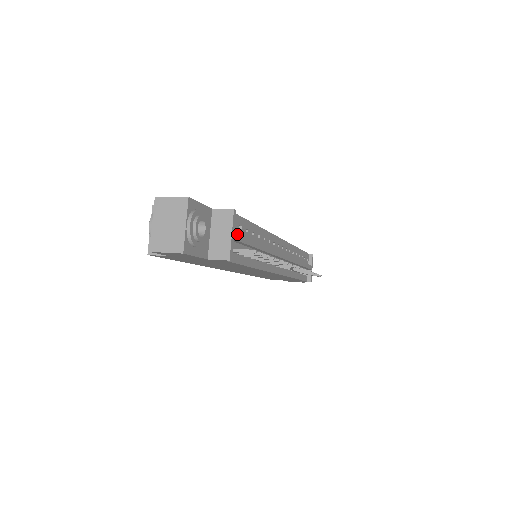
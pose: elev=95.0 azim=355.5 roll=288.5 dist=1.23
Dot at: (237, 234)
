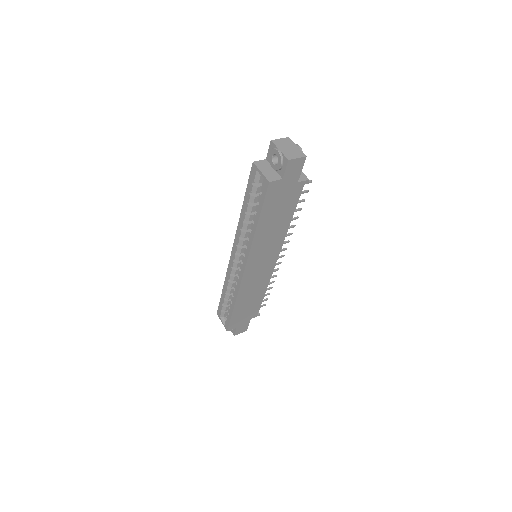
Dot at: occluded
